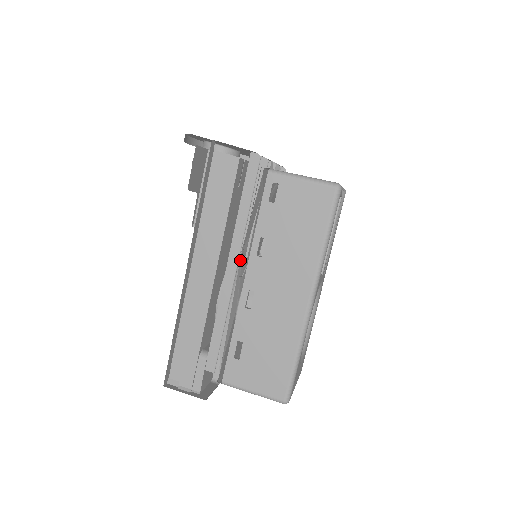
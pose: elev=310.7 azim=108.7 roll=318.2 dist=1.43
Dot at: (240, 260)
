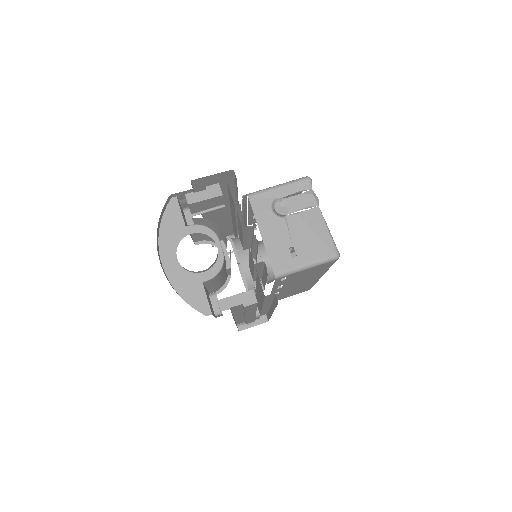
Dot at: occluded
